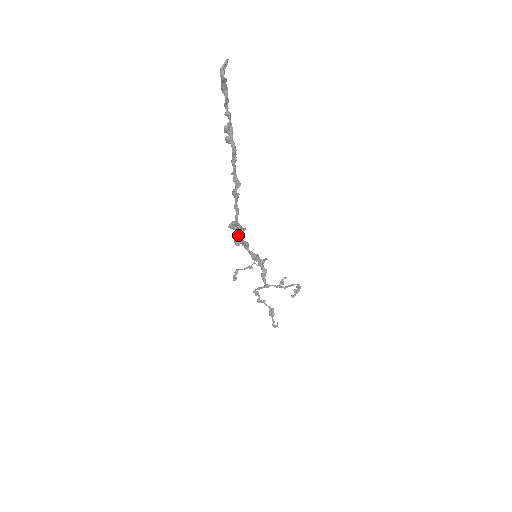
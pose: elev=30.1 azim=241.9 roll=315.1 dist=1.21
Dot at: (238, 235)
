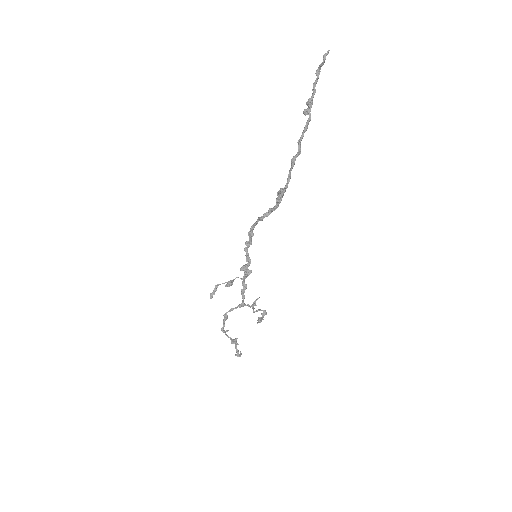
Dot at: (264, 217)
